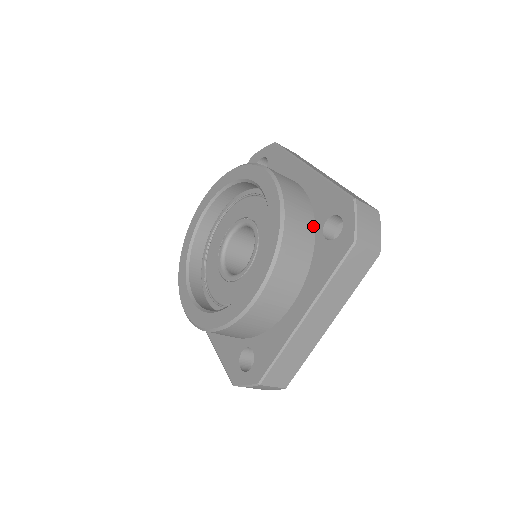
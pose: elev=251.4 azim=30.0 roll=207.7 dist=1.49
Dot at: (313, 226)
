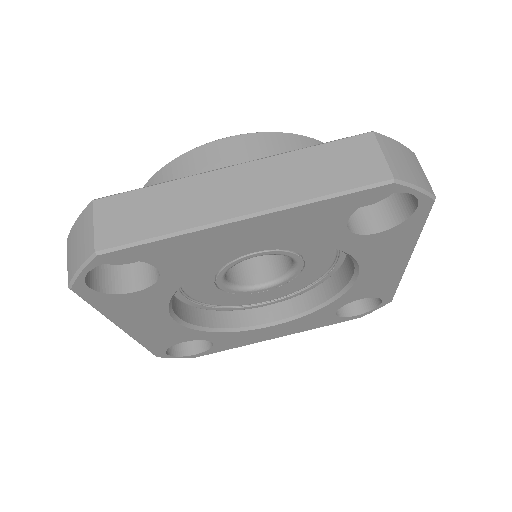
Dot at: occluded
